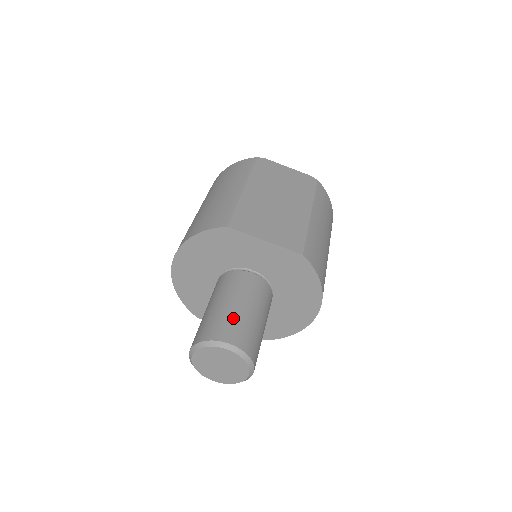
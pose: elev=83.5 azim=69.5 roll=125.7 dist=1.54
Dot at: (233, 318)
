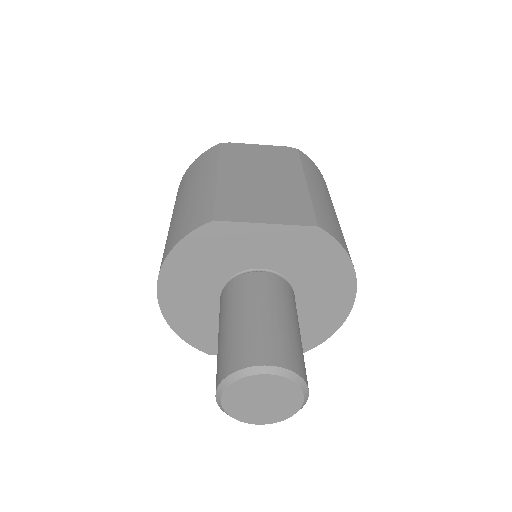
Dot at: (259, 332)
